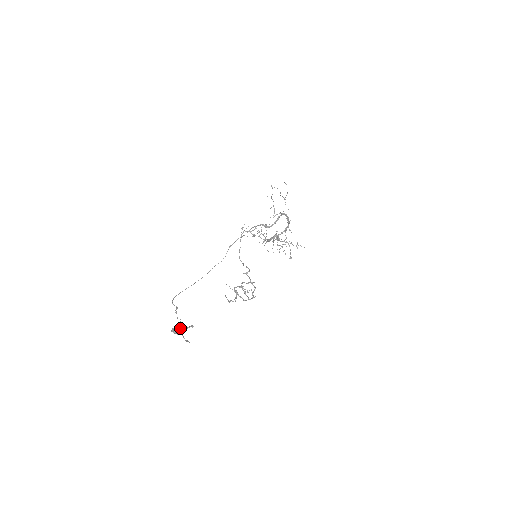
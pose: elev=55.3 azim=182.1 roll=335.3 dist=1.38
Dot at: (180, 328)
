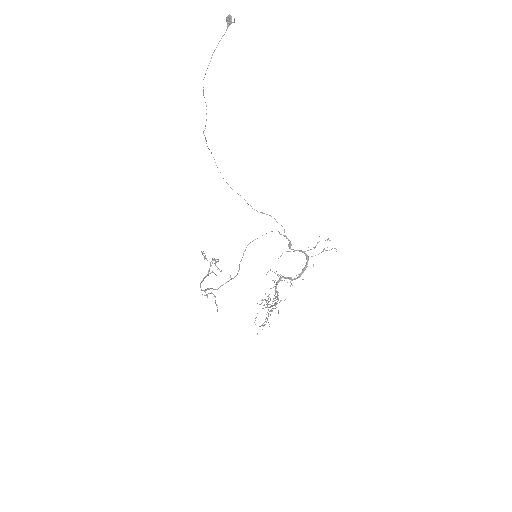
Dot at: (231, 20)
